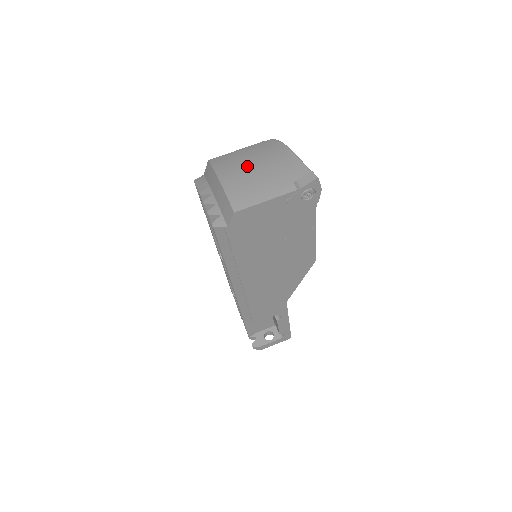
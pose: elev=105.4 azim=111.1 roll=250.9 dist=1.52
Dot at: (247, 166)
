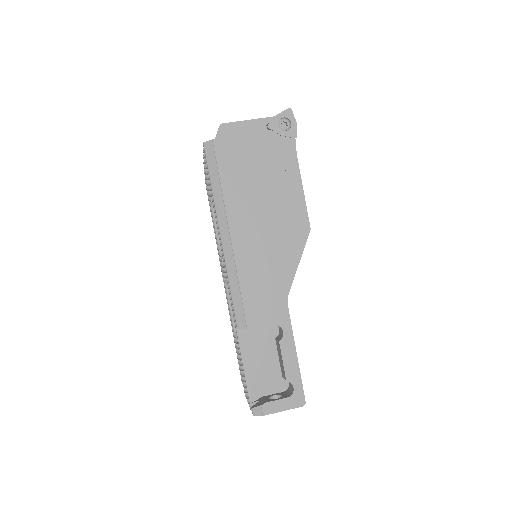
Dot at: occluded
